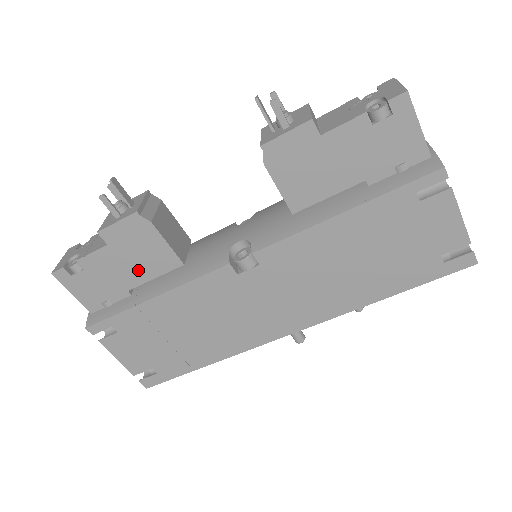
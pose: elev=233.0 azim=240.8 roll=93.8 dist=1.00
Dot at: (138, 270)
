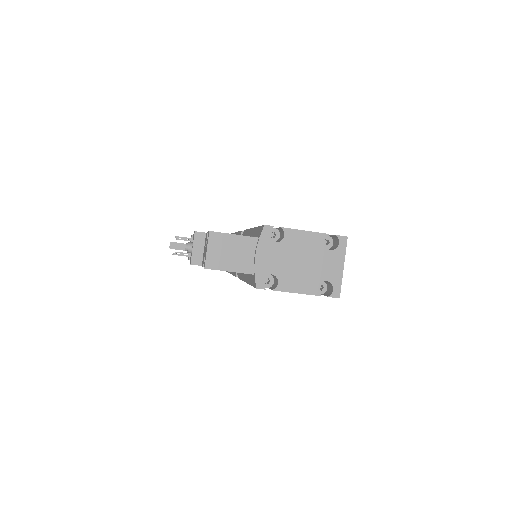
Dot at: occluded
